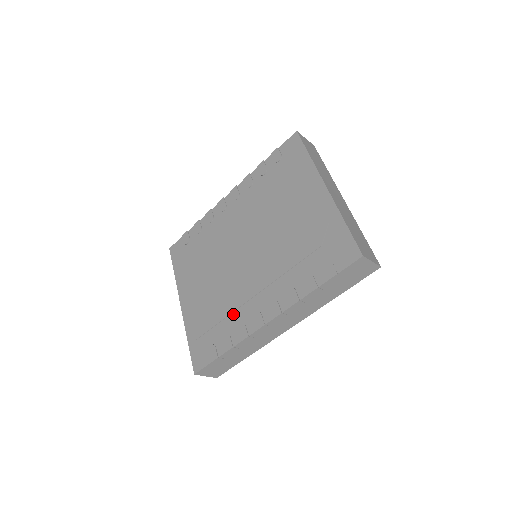
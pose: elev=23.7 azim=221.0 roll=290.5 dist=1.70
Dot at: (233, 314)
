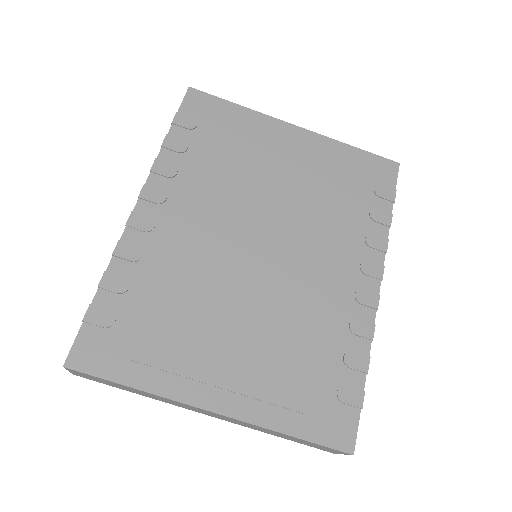
Dot at: (326, 326)
